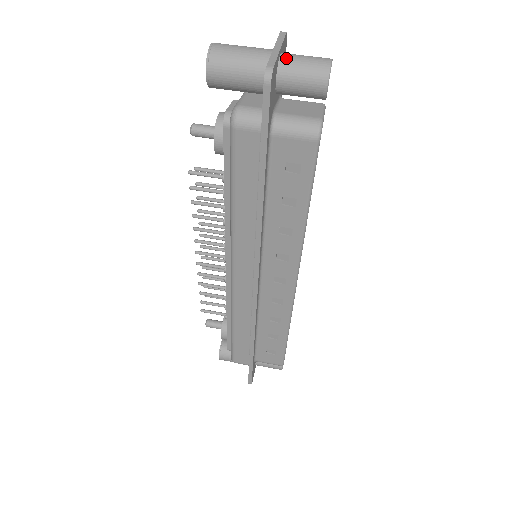
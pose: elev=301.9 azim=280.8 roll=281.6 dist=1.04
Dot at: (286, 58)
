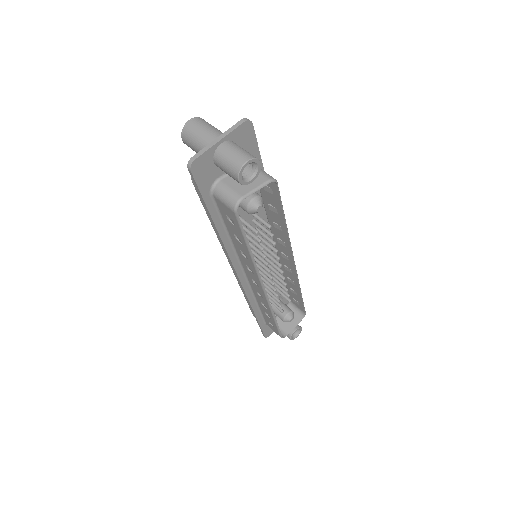
Dot at: (221, 148)
